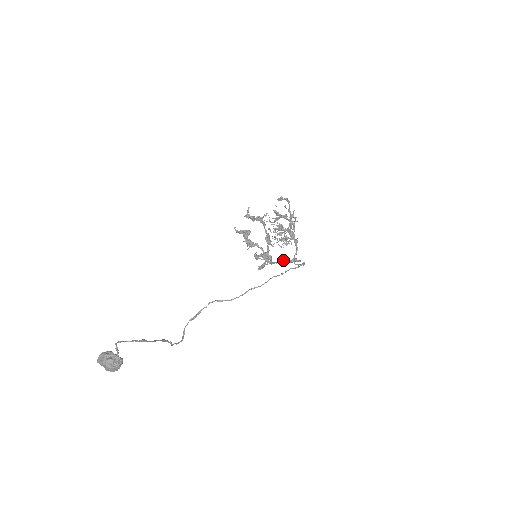
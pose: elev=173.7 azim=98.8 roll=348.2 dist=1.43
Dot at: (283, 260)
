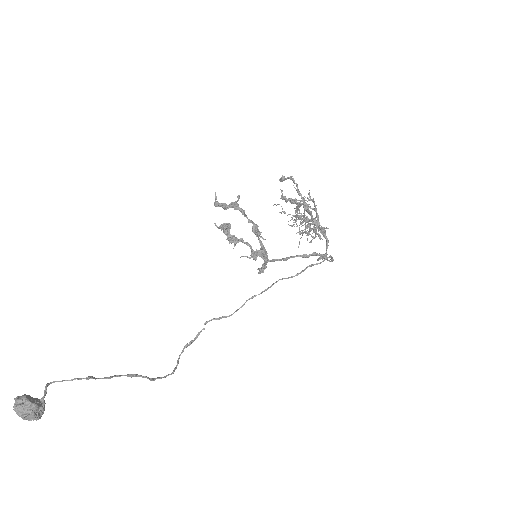
Dot at: (293, 256)
